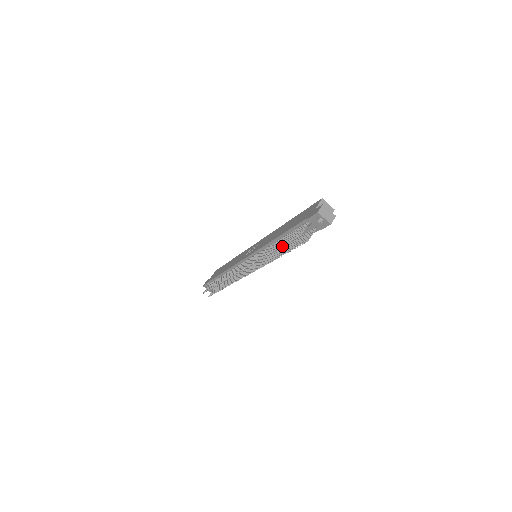
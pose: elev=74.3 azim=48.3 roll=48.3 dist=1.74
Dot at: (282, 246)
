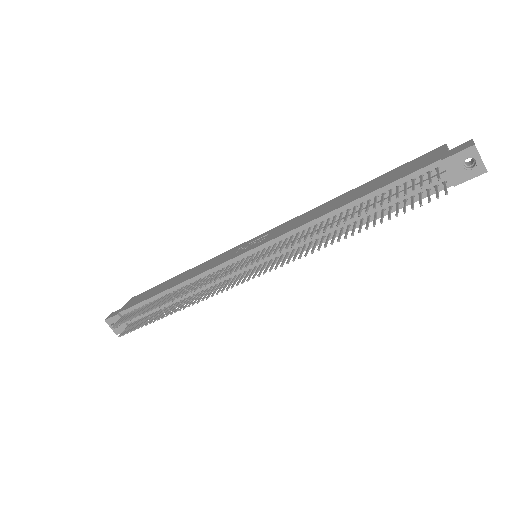
Dot at: (341, 226)
